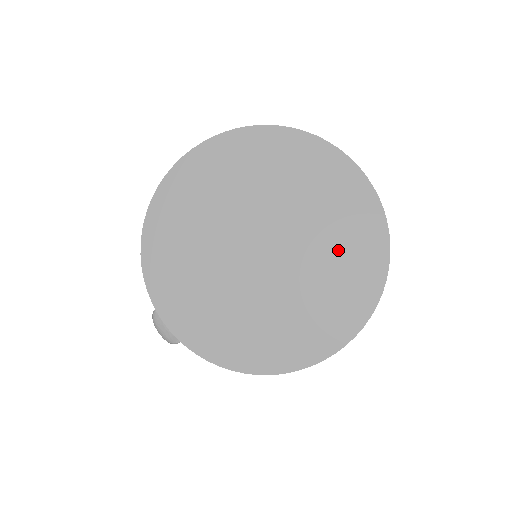
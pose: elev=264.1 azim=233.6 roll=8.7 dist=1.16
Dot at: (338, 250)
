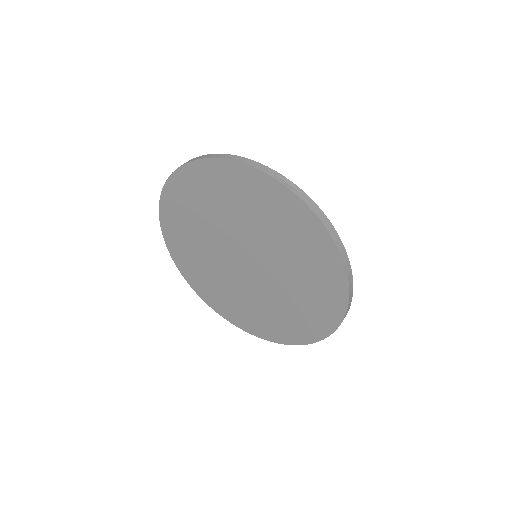
Dot at: (285, 238)
